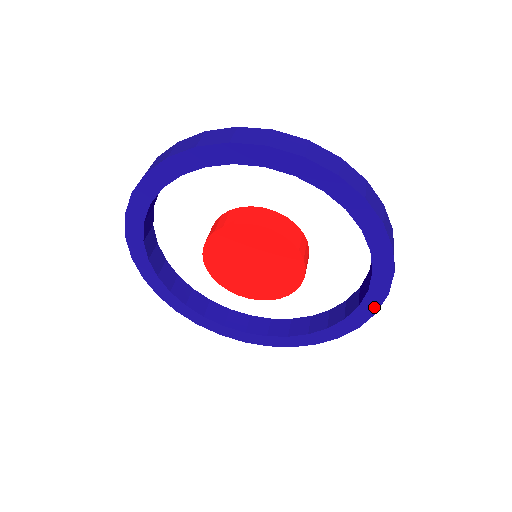
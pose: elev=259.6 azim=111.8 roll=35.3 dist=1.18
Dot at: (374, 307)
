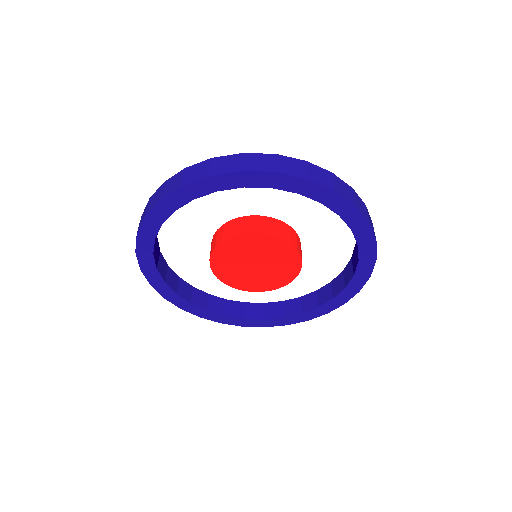
Dot at: (371, 256)
